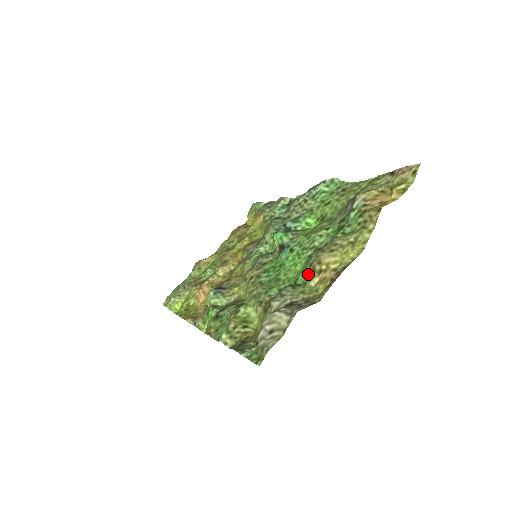
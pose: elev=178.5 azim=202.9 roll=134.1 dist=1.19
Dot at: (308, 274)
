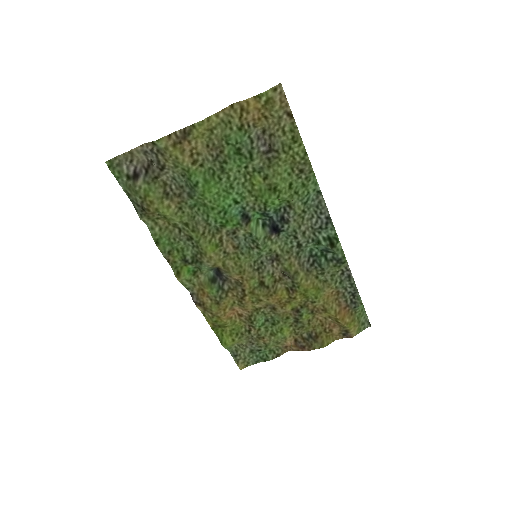
Dot at: (194, 168)
